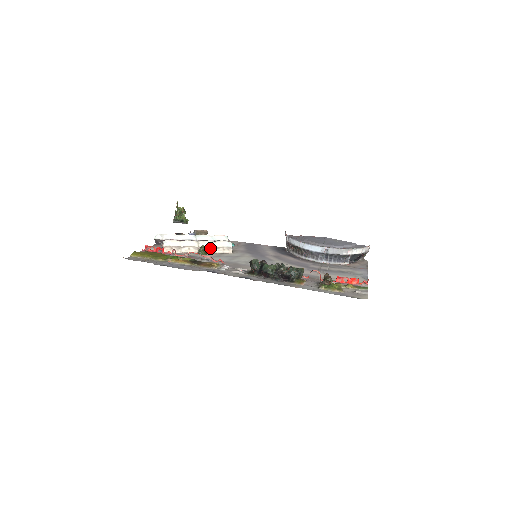
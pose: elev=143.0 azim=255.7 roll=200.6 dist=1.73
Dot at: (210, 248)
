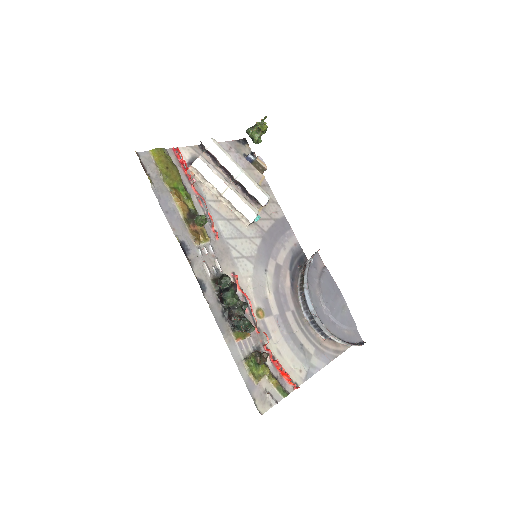
Dot at: (232, 205)
